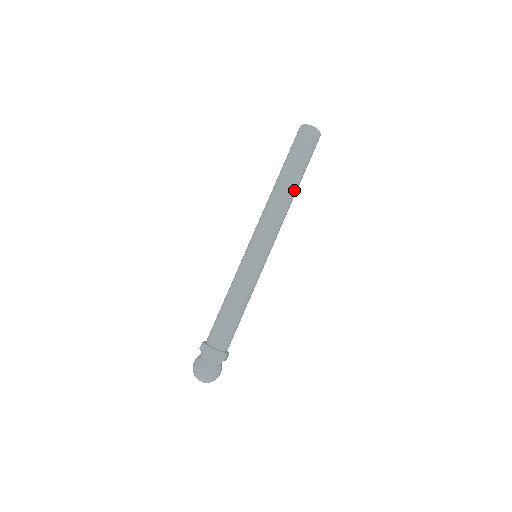
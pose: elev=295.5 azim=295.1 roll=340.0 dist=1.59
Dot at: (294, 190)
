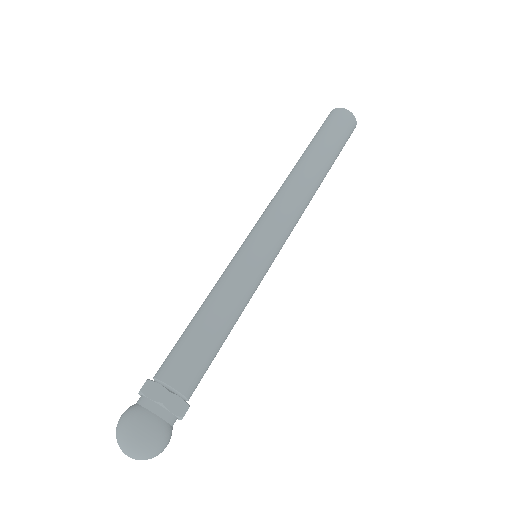
Dot at: (321, 180)
